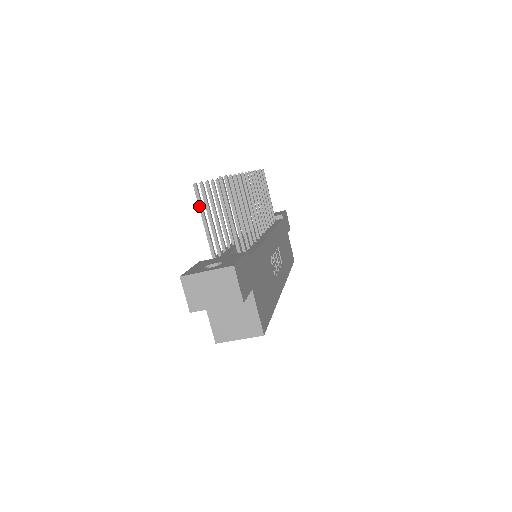
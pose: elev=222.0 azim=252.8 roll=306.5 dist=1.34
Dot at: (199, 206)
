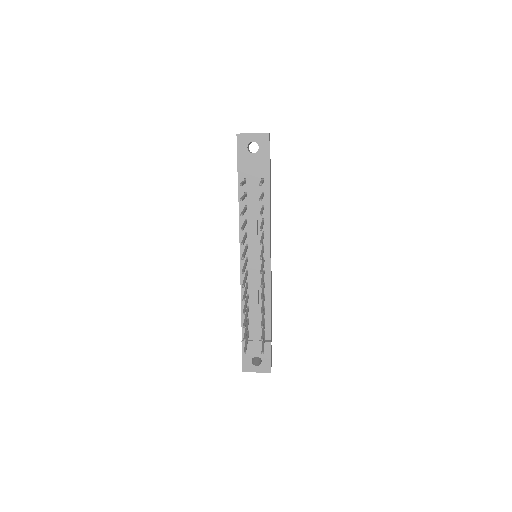
Dot at: occluded
